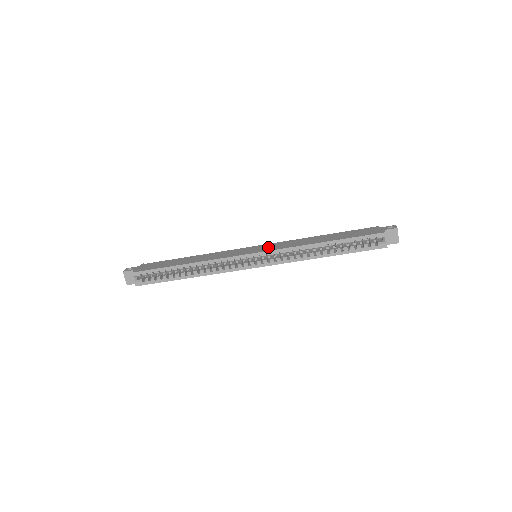
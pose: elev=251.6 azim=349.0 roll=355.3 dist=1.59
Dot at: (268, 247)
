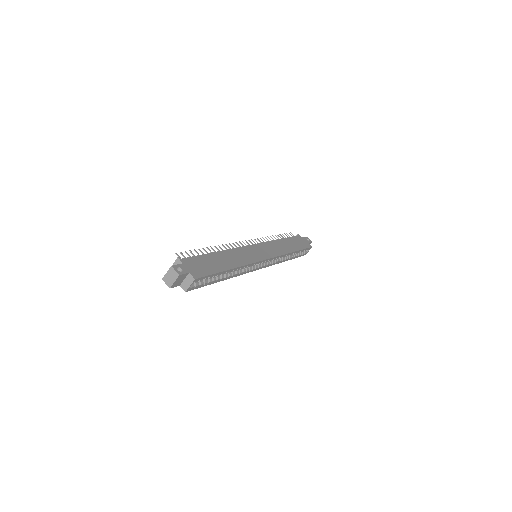
Dot at: (267, 250)
